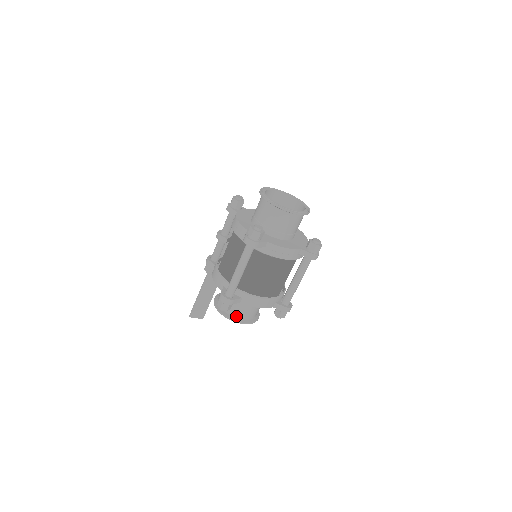
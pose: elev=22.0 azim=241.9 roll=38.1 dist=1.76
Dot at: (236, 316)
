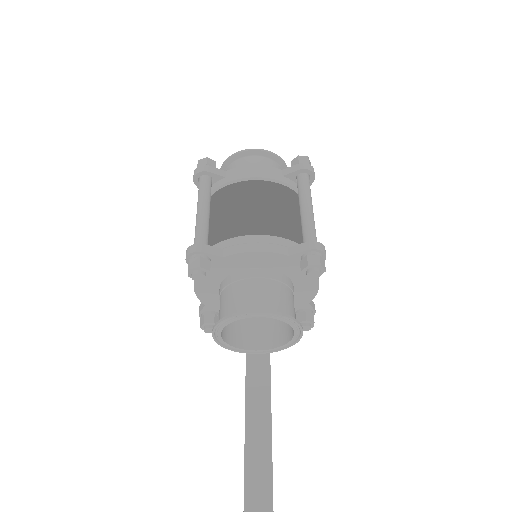
Dot at: (241, 310)
